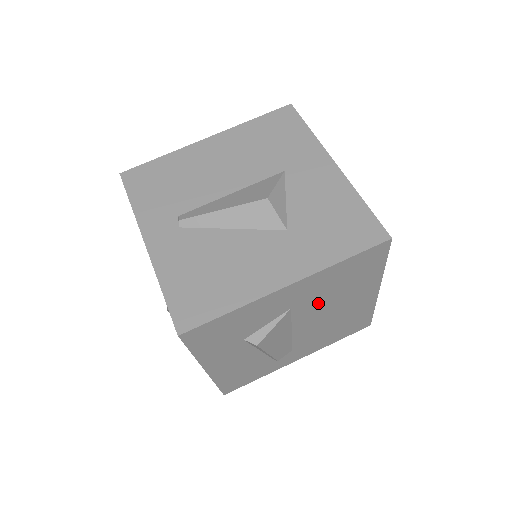
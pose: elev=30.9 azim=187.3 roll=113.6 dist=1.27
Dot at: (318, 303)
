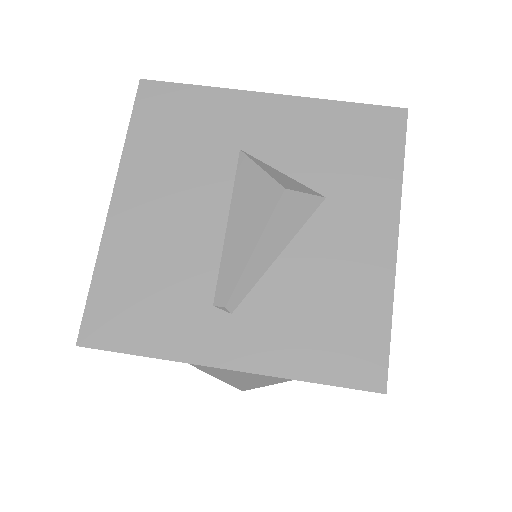
Dot at: occluded
